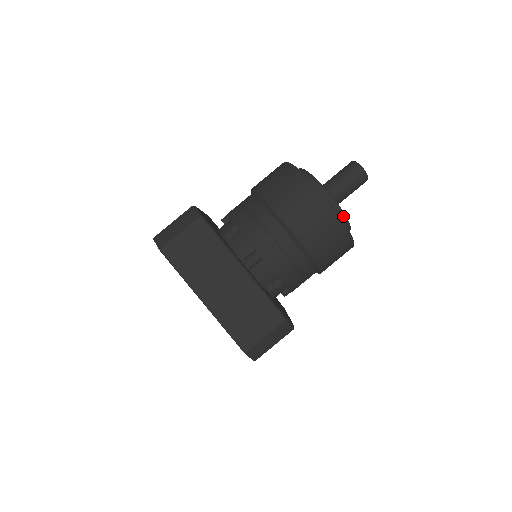
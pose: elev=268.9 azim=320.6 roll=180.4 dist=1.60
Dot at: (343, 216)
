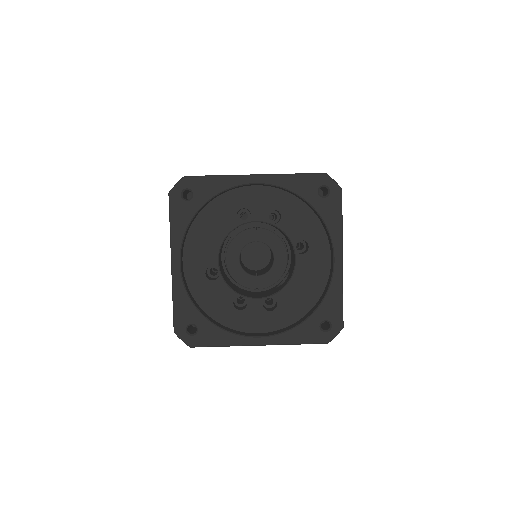
Dot at: occluded
